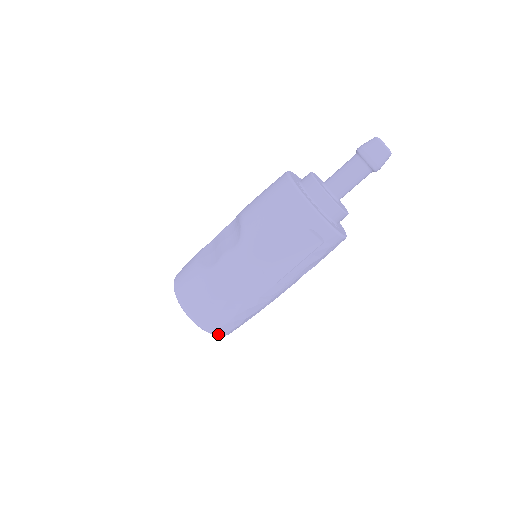
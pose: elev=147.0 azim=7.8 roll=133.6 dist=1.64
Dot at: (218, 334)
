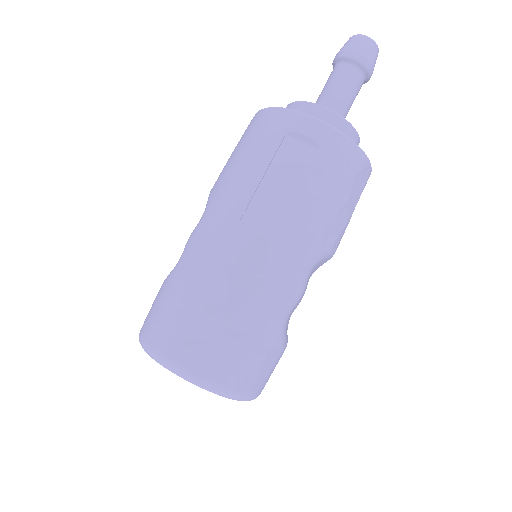
Dot at: (210, 381)
